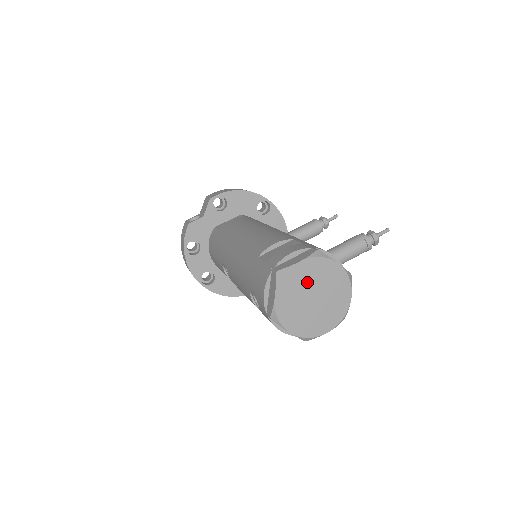
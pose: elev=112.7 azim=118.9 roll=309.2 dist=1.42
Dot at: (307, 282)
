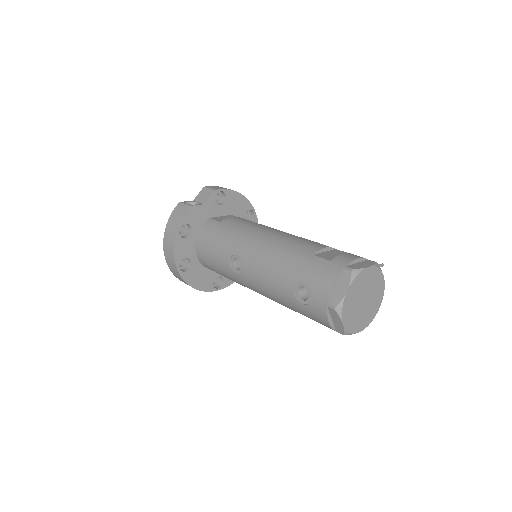
Dot at: (366, 285)
